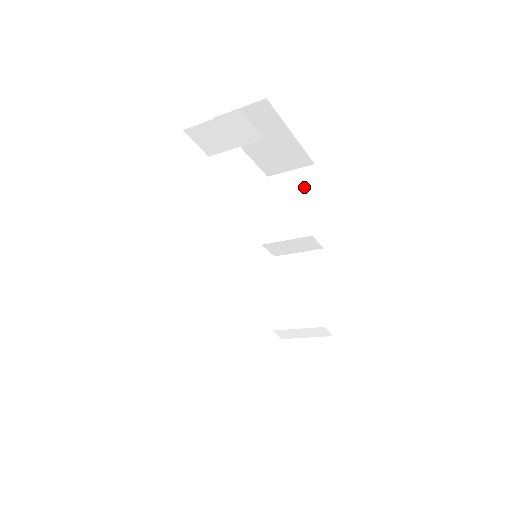
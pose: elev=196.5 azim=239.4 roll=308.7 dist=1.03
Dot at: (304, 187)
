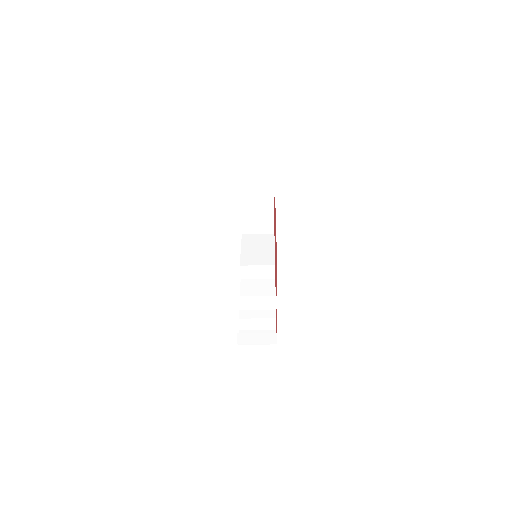
Dot at: (268, 242)
